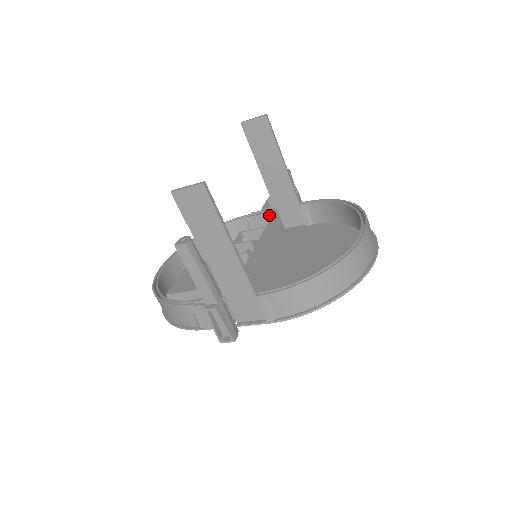
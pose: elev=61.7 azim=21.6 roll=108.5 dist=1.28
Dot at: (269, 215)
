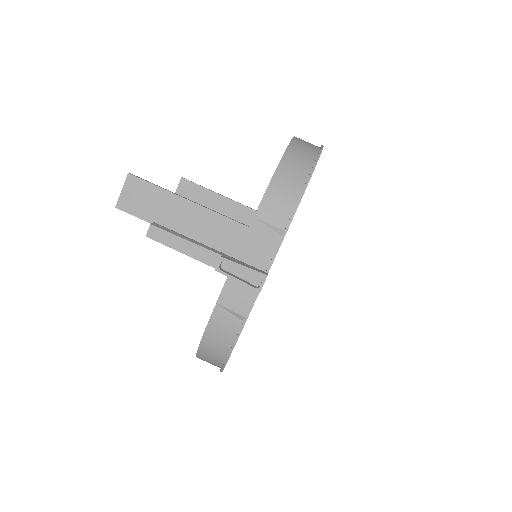
Dot at: occluded
